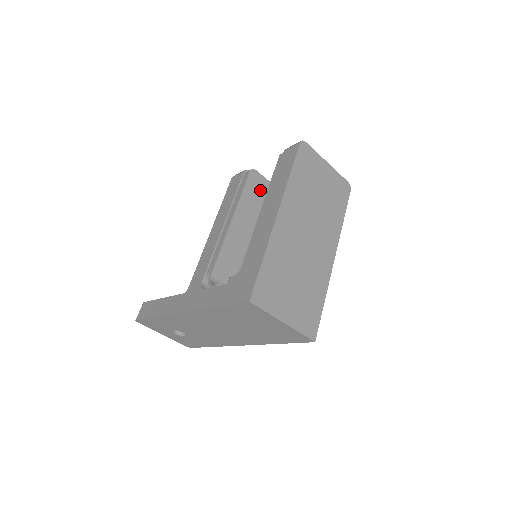
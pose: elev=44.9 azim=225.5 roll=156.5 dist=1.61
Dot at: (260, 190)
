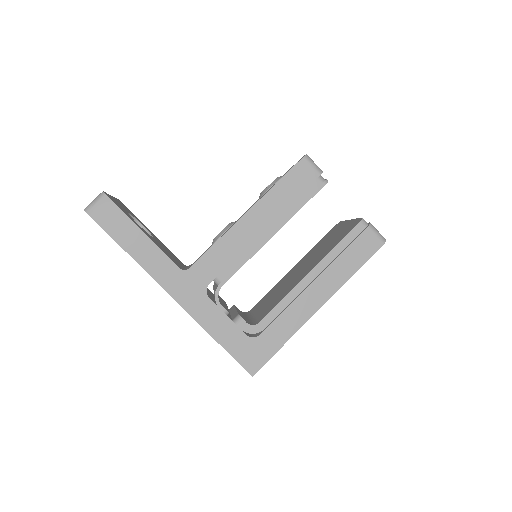
Dot at: occluded
